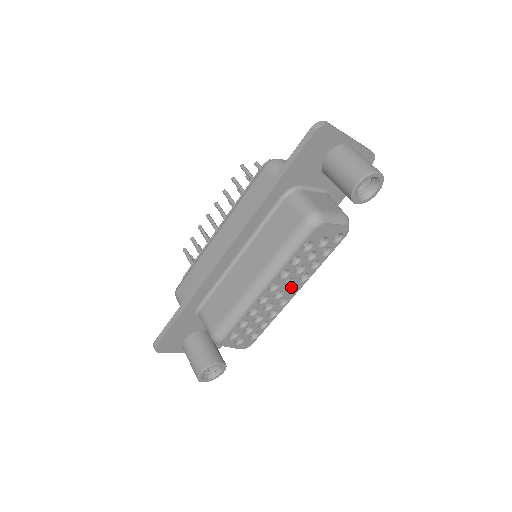
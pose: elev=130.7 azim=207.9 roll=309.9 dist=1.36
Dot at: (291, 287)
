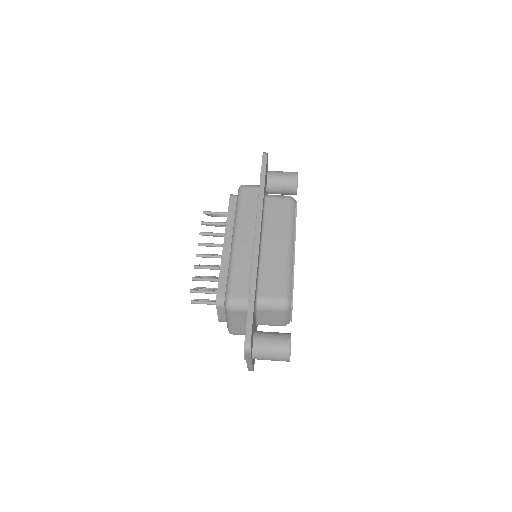
Dot at: occluded
